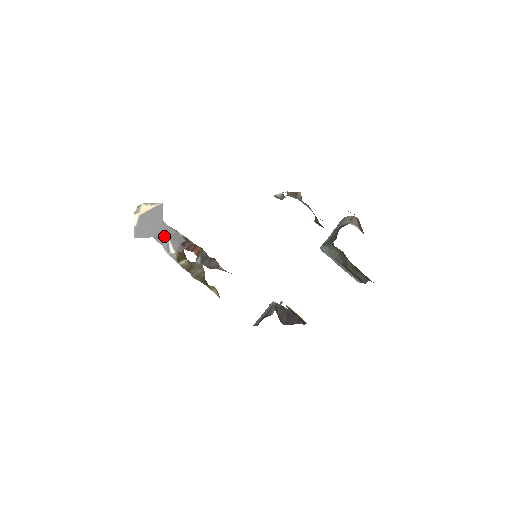
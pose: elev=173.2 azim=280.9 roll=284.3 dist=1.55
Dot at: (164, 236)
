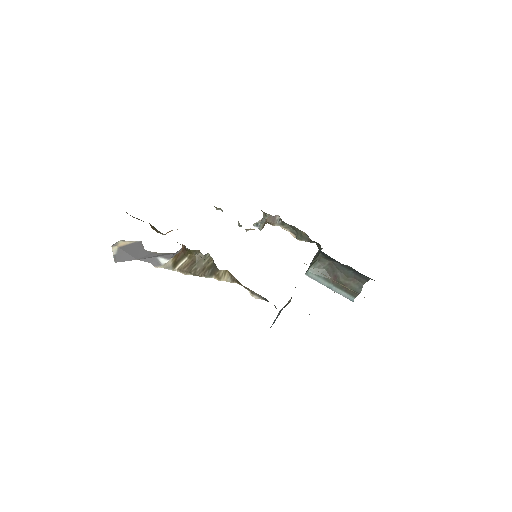
Dot at: (151, 257)
